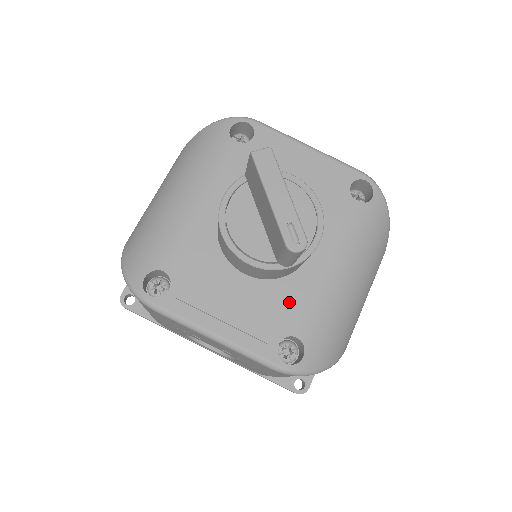
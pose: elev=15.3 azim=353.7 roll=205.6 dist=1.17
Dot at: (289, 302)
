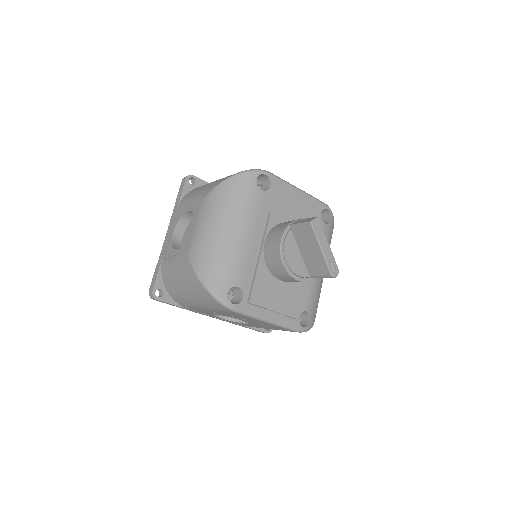
Dot at: (301, 292)
